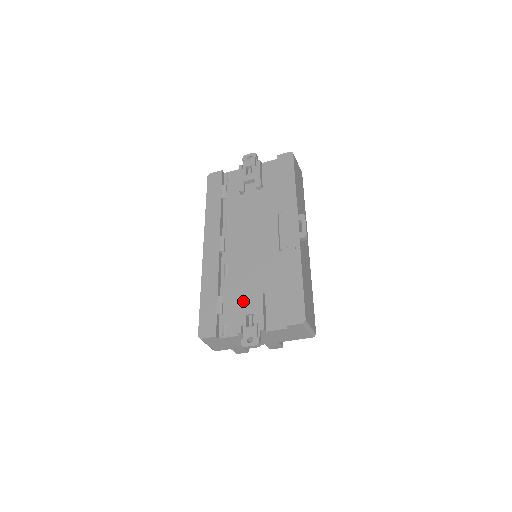
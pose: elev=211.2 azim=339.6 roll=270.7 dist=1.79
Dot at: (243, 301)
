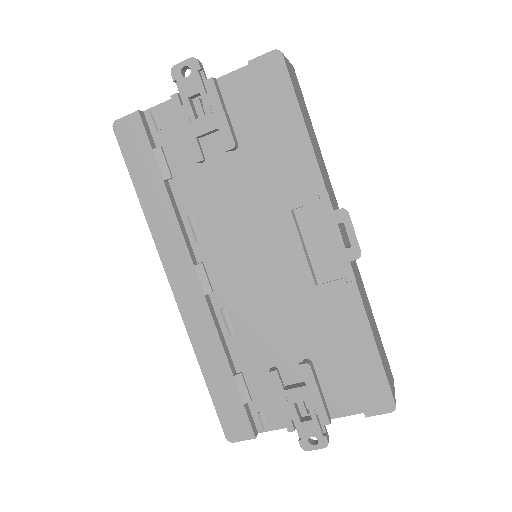
Dot at: (280, 382)
